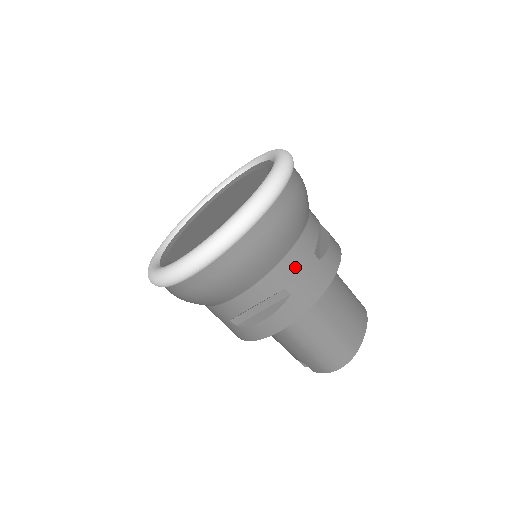
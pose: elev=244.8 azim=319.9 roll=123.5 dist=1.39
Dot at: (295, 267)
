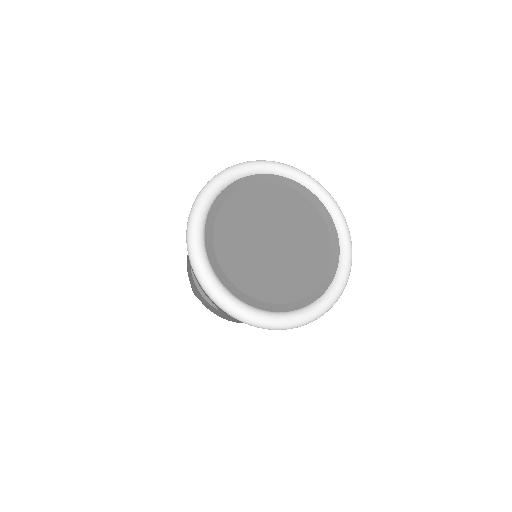
Dot at: occluded
